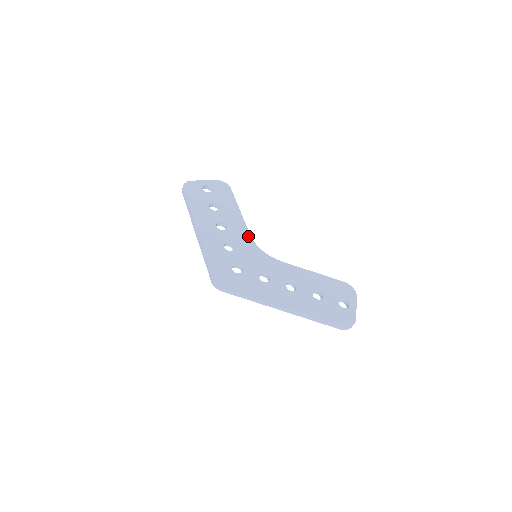
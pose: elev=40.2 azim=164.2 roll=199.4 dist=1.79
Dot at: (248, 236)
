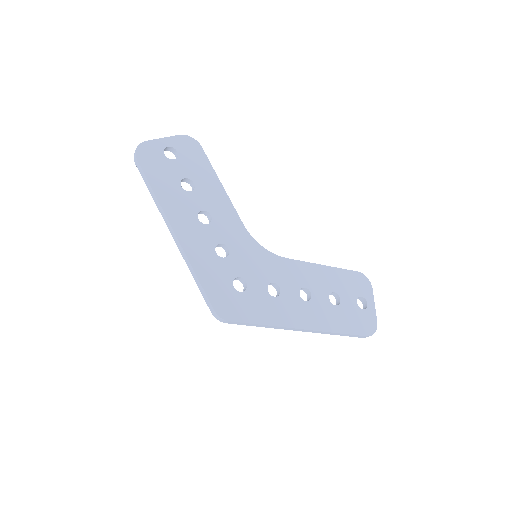
Dot at: (241, 227)
